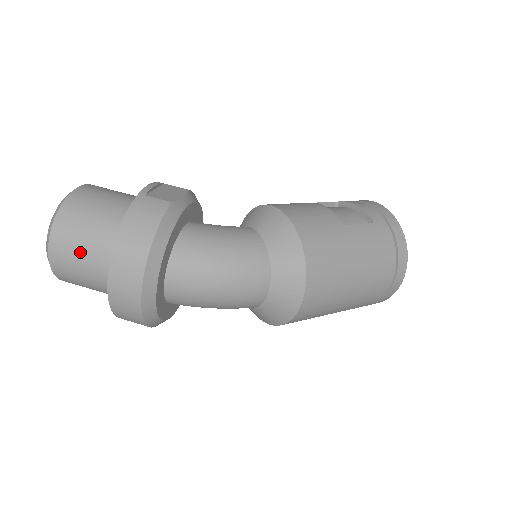
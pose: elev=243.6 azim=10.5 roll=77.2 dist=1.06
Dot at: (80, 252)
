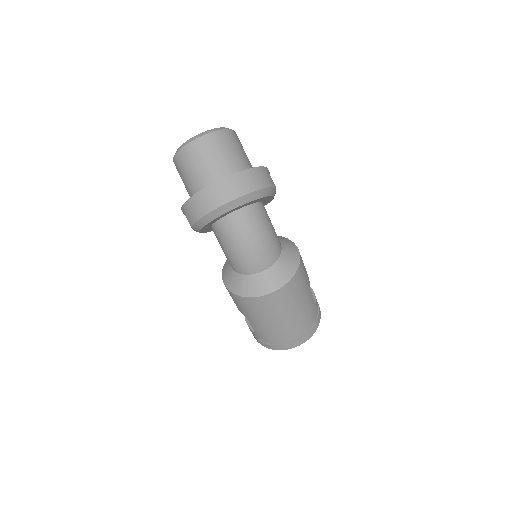
Dot at: (216, 155)
